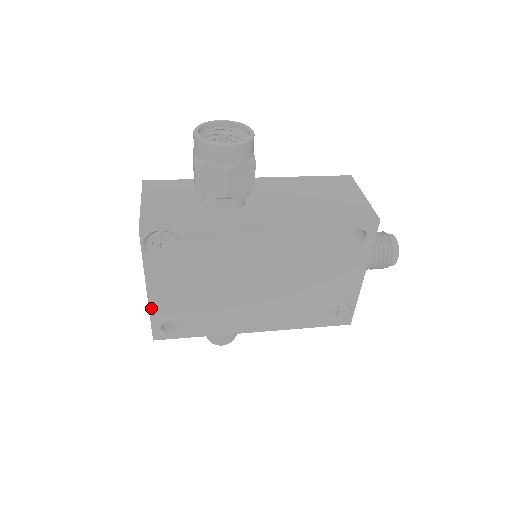
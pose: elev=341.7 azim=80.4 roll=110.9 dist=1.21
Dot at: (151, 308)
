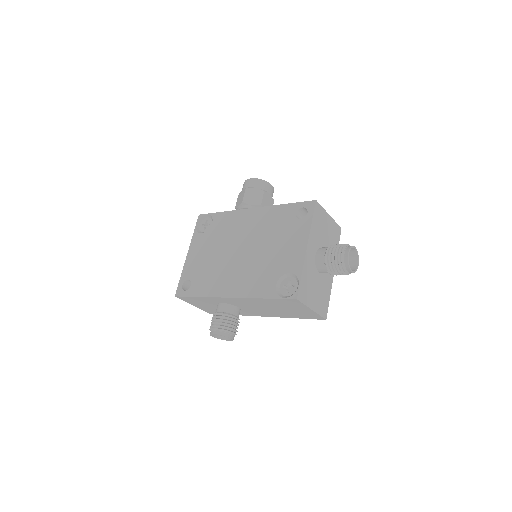
Dot at: (184, 268)
